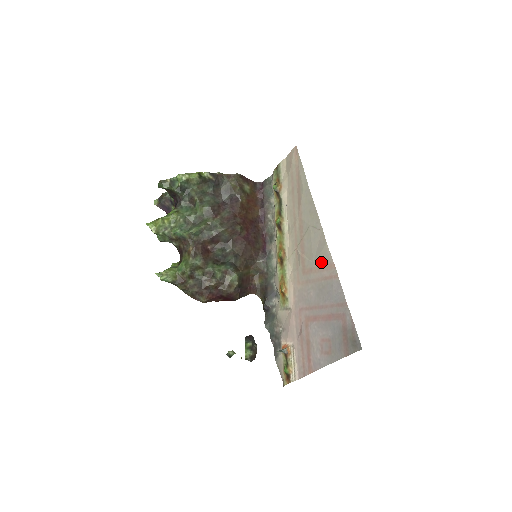
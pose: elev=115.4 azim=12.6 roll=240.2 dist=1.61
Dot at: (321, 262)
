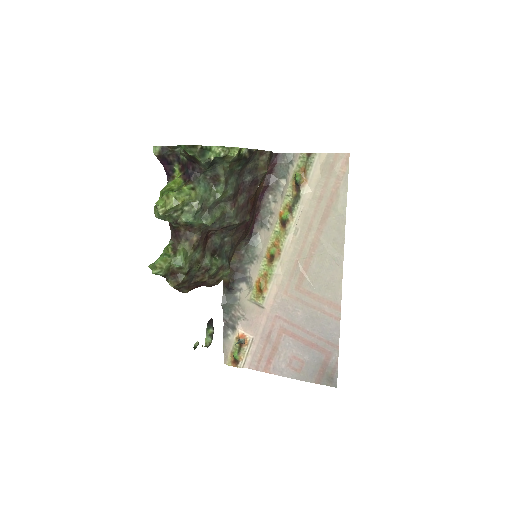
Dot at: (326, 296)
